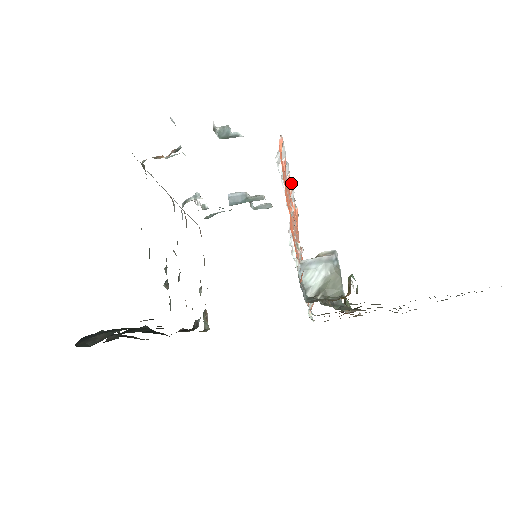
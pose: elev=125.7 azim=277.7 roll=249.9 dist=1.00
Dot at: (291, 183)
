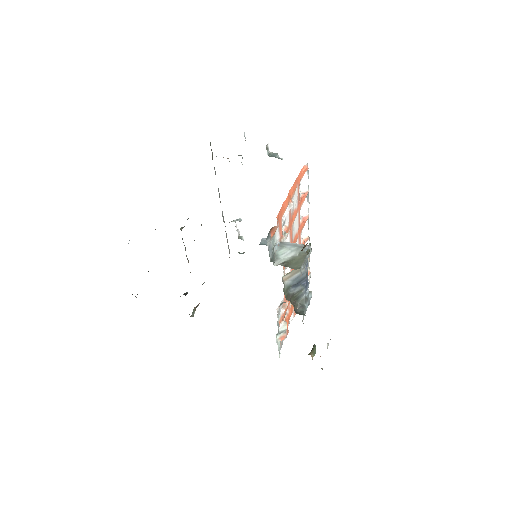
Dot at: (308, 229)
